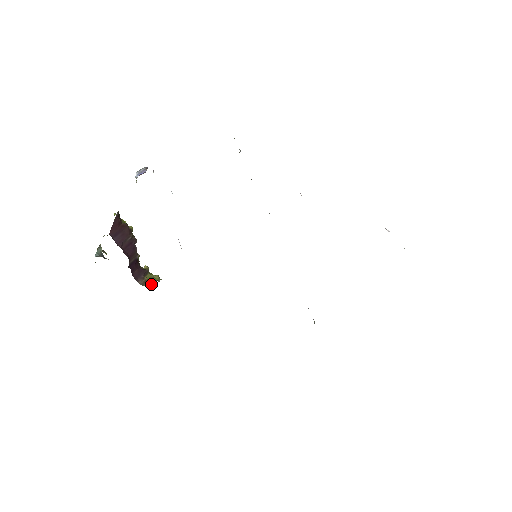
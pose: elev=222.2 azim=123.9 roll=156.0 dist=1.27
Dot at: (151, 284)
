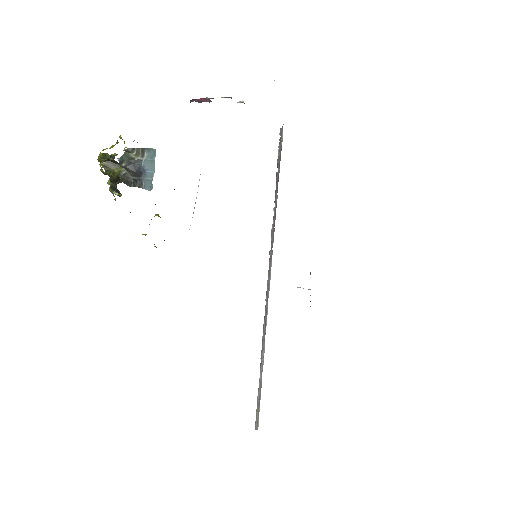
Dot at: occluded
